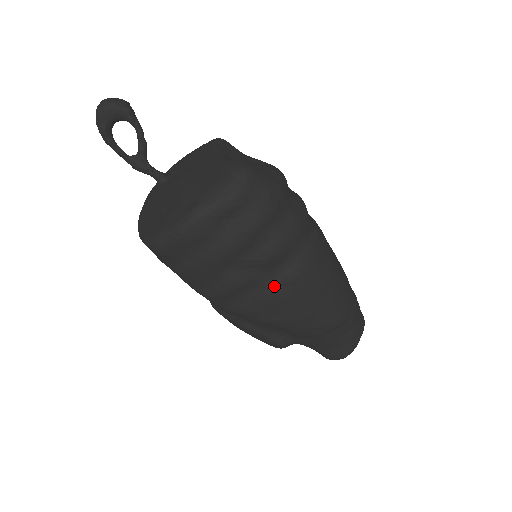
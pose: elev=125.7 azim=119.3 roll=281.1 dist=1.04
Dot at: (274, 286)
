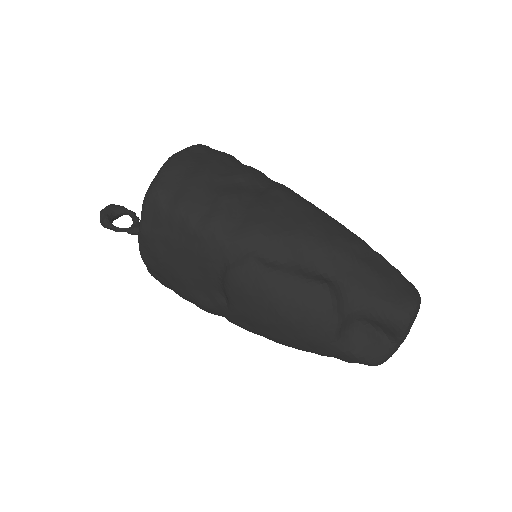
Dot at: (264, 197)
